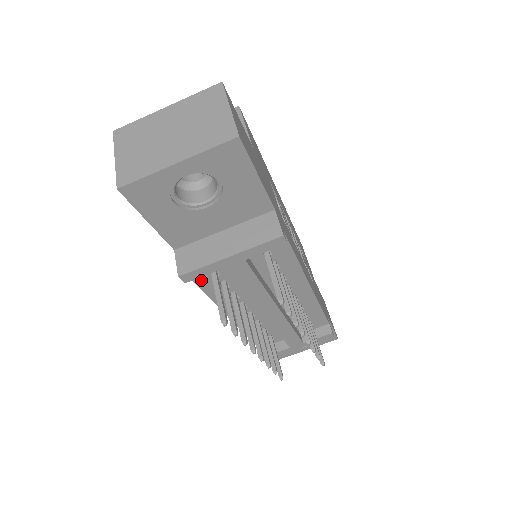
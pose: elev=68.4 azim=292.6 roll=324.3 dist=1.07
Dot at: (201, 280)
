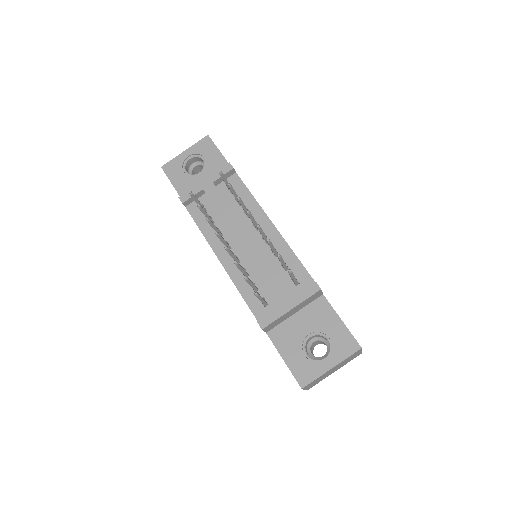
Dot at: (196, 216)
